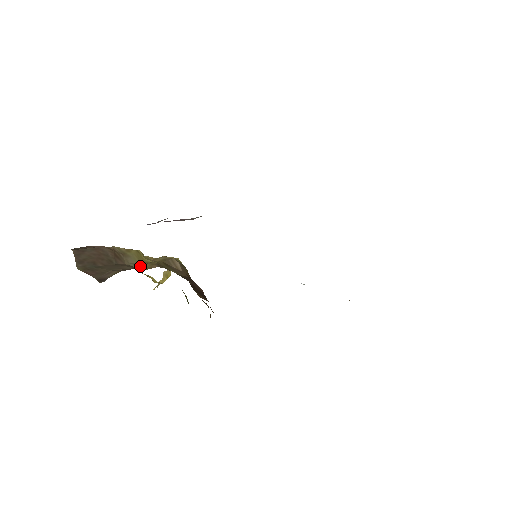
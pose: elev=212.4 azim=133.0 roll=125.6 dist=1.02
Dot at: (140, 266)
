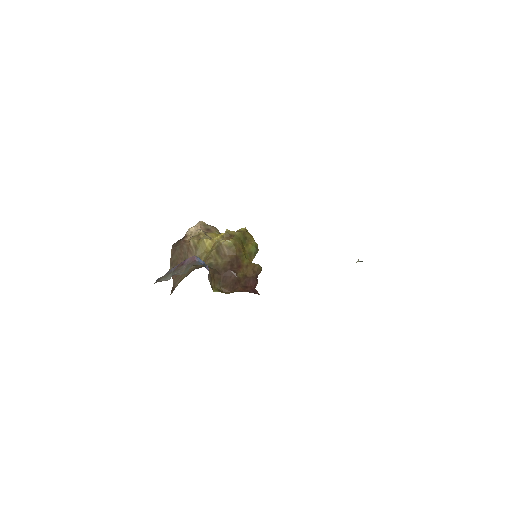
Dot at: (202, 259)
